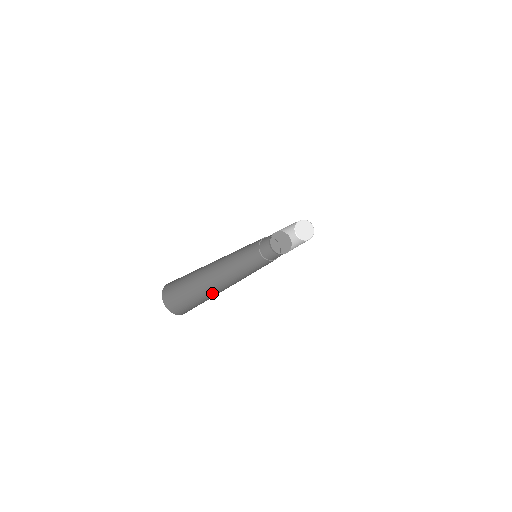
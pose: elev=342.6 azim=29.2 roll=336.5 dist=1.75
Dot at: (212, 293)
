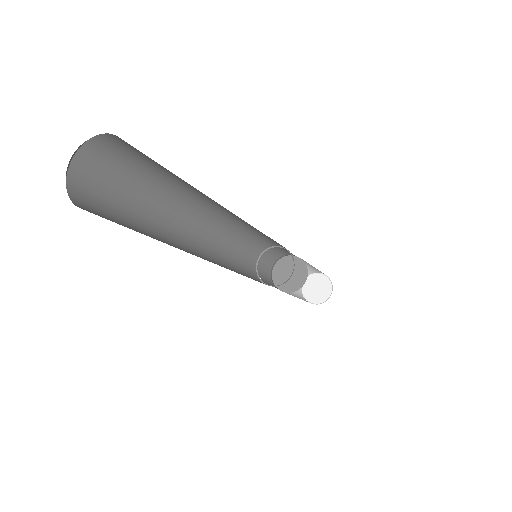
Dot at: (168, 243)
